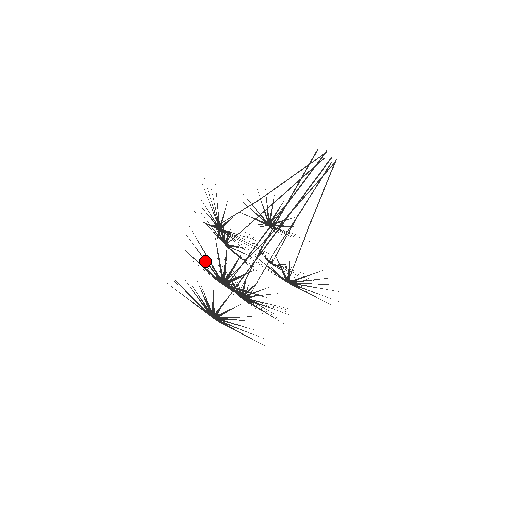
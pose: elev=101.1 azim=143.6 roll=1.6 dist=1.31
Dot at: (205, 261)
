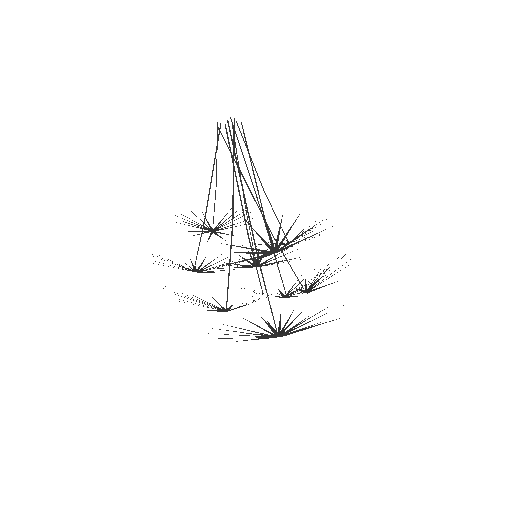
Dot at: occluded
